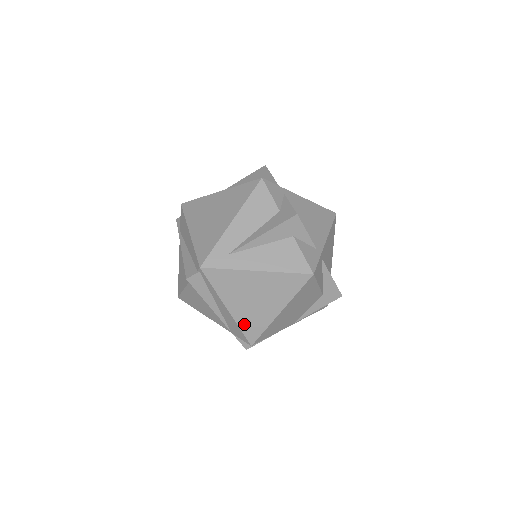
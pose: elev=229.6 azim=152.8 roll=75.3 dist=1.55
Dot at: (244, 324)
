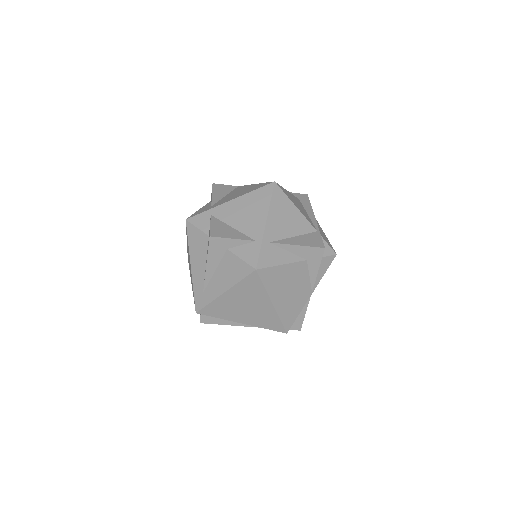
Dot at: (263, 325)
